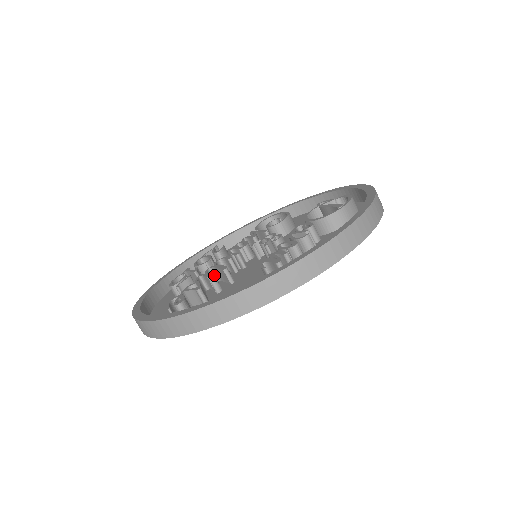
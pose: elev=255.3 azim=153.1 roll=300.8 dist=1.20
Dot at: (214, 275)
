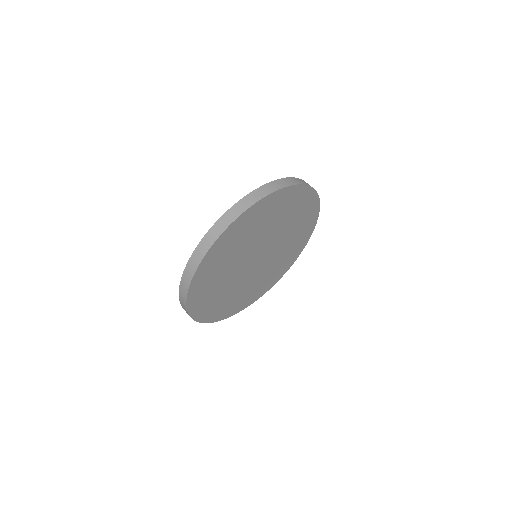
Dot at: occluded
